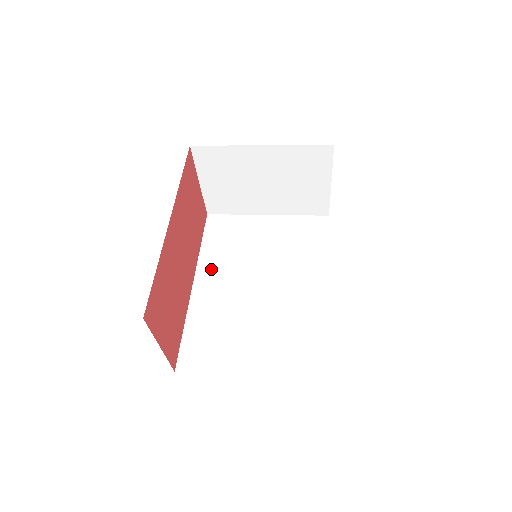
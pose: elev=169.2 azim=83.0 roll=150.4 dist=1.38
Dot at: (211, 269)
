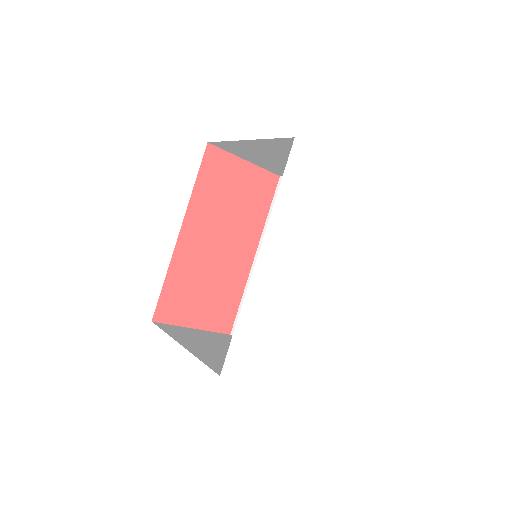
Dot at: occluded
